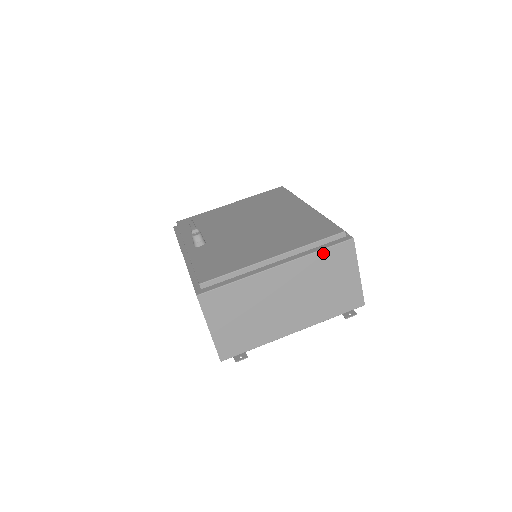
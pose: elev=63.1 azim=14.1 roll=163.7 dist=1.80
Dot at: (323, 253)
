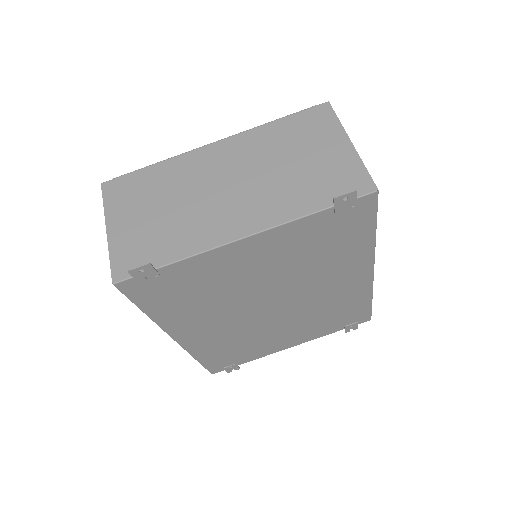
Dot at: (282, 123)
